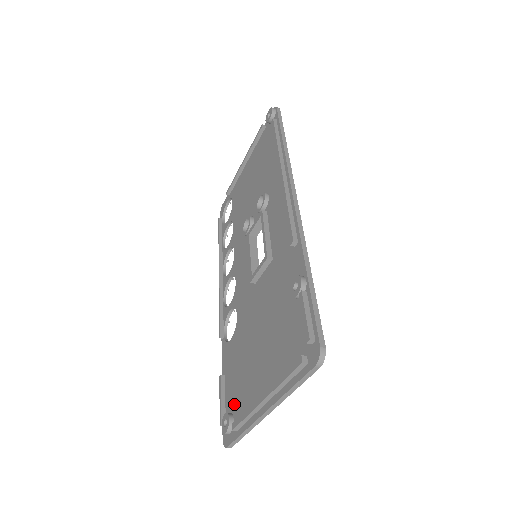
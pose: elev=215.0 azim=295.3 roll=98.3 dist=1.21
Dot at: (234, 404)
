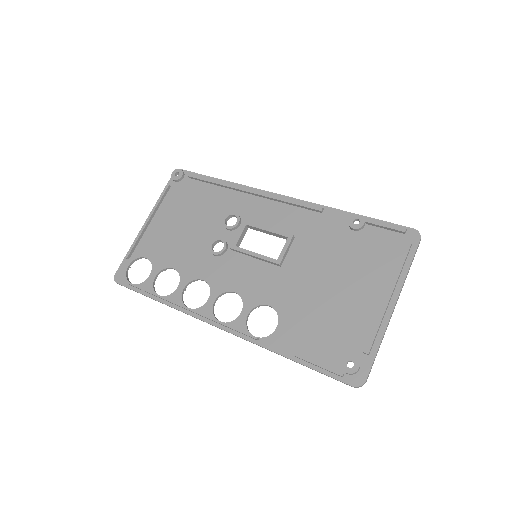
Dot at: (342, 348)
